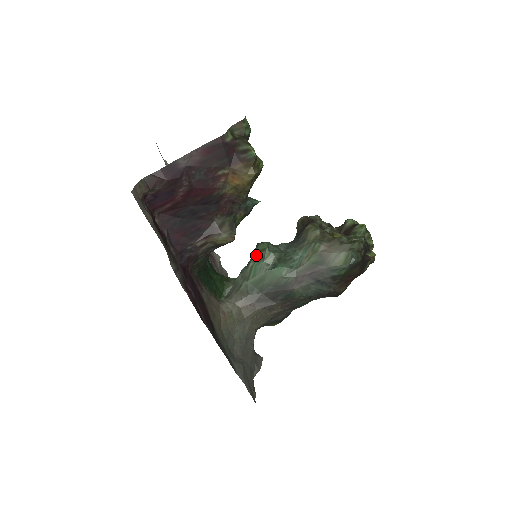
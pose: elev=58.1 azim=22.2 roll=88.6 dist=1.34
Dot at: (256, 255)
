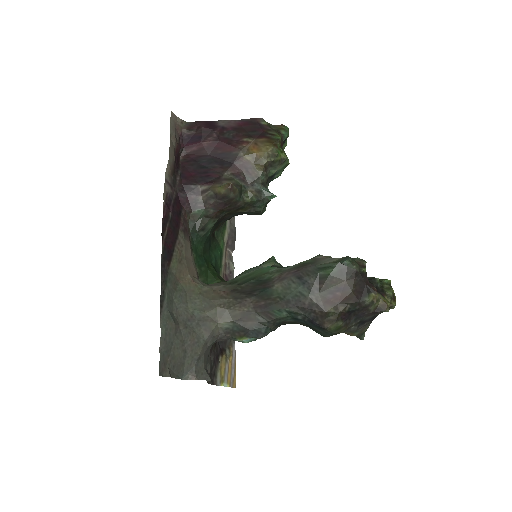
Dot at: (259, 265)
